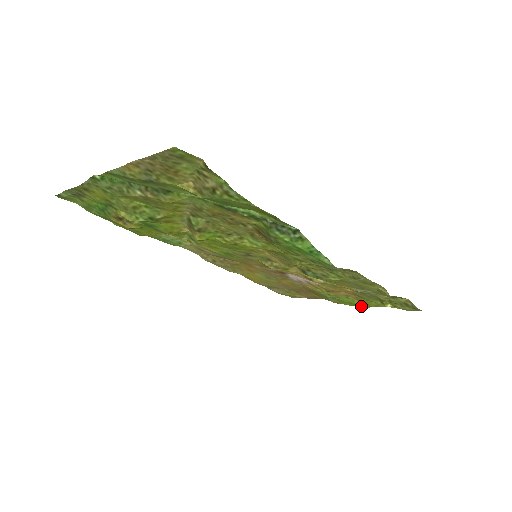
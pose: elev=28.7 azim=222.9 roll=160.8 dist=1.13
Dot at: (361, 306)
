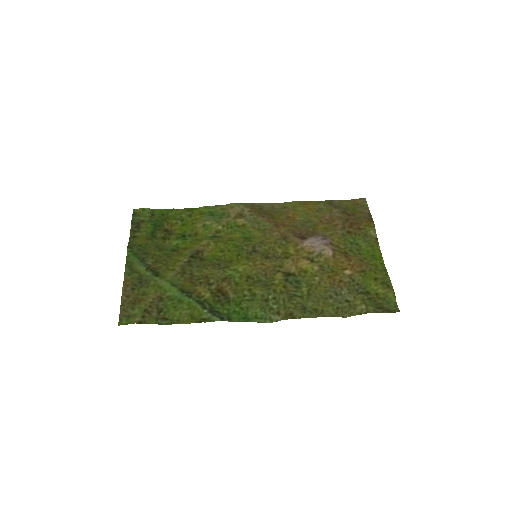
Dot at: (382, 263)
